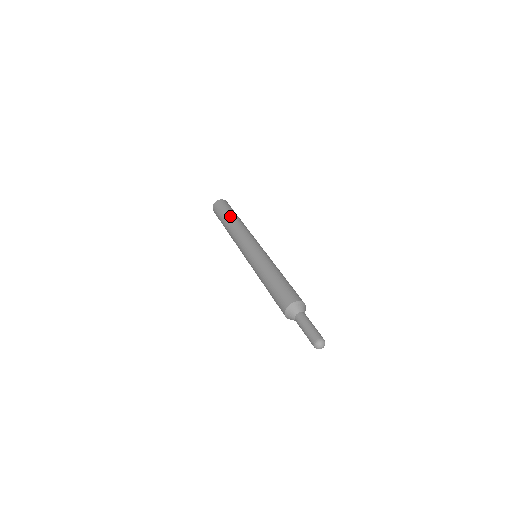
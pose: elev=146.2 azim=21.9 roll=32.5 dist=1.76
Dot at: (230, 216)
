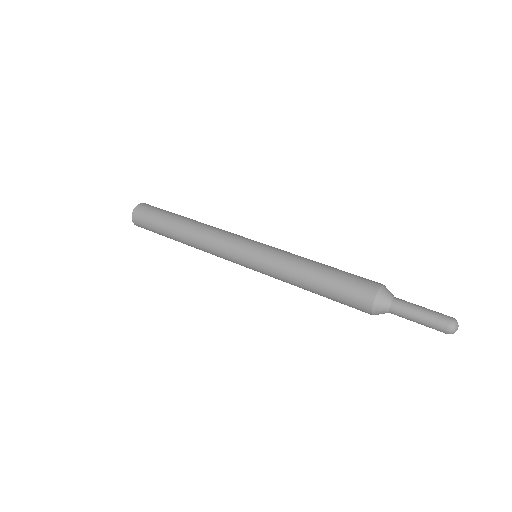
Dot at: (171, 231)
